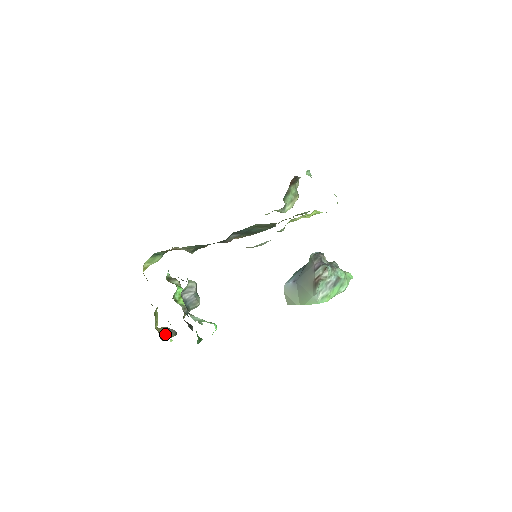
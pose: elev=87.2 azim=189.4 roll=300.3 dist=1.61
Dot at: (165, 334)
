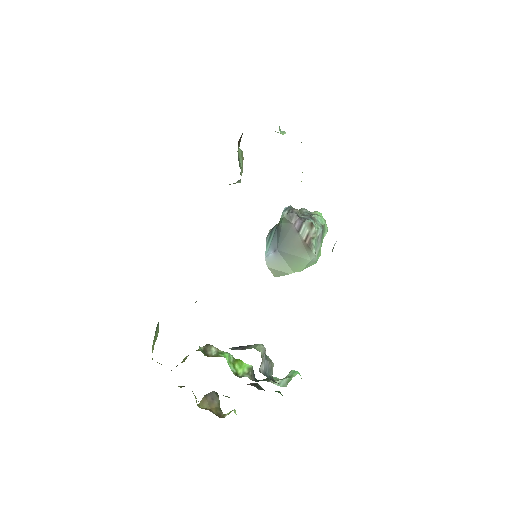
Dot at: (212, 405)
